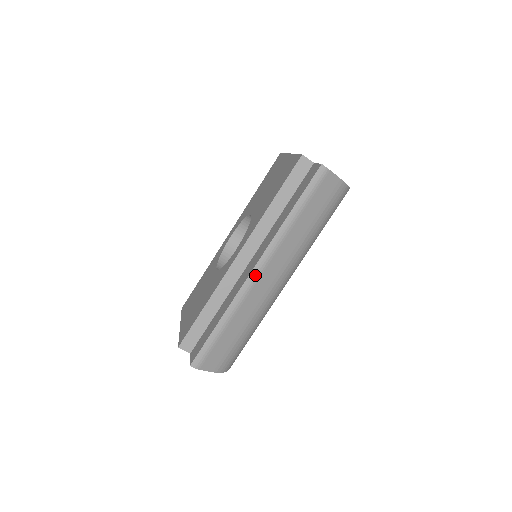
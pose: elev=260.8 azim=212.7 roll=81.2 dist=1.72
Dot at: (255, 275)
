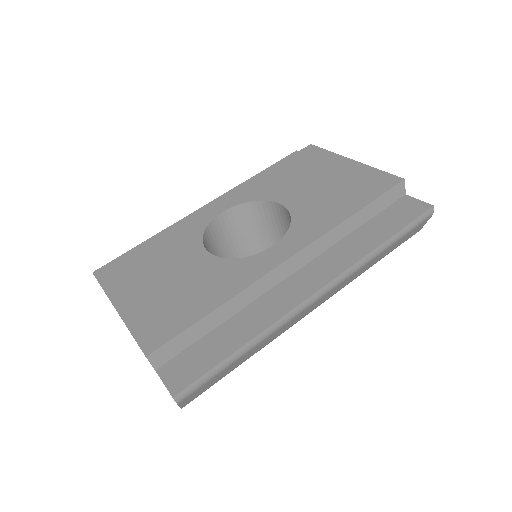
Dot at: (314, 299)
